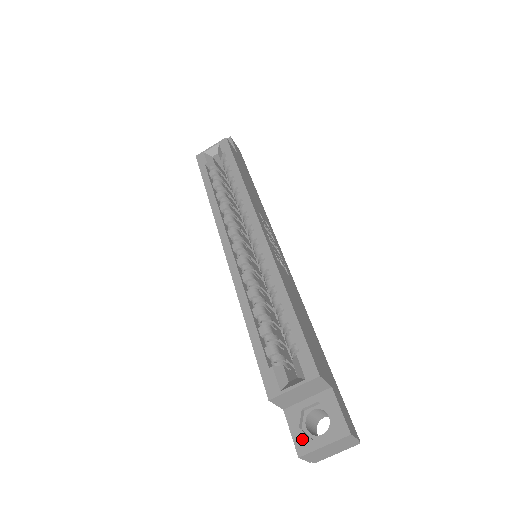
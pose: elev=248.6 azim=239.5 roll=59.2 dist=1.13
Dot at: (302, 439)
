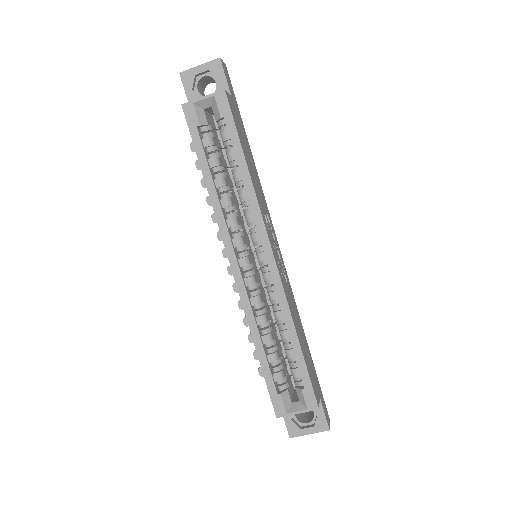
Dot at: (293, 427)
